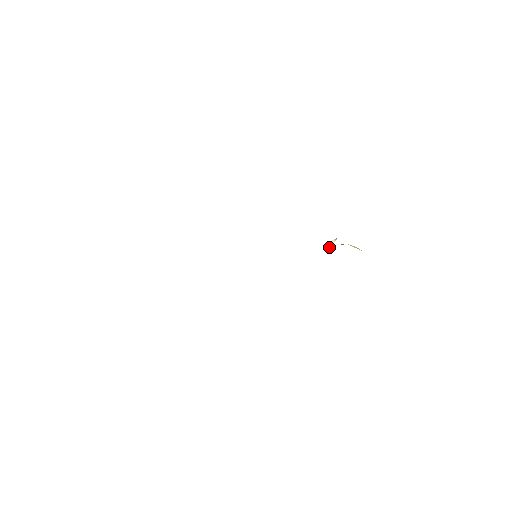
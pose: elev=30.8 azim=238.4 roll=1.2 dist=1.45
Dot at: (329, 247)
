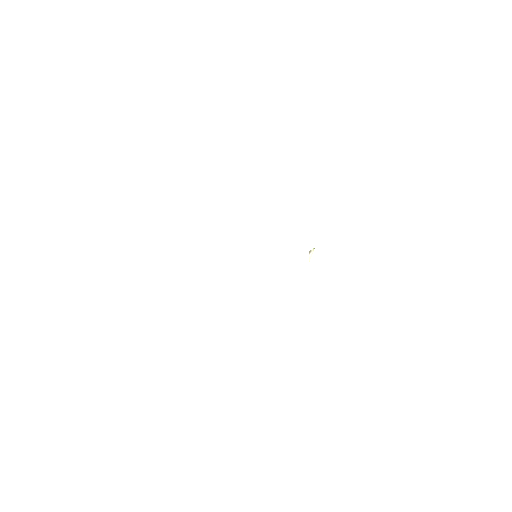
Dot at: (309, 257)
